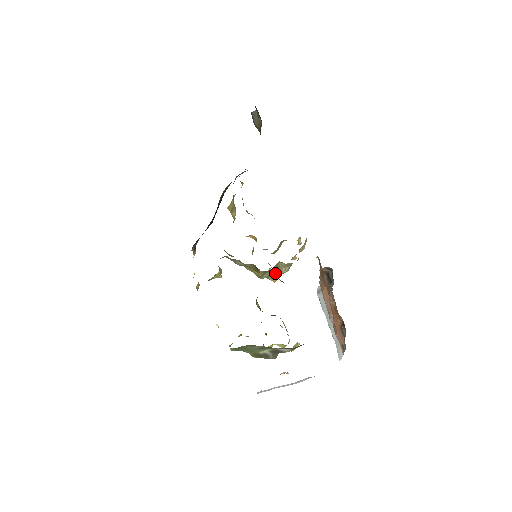
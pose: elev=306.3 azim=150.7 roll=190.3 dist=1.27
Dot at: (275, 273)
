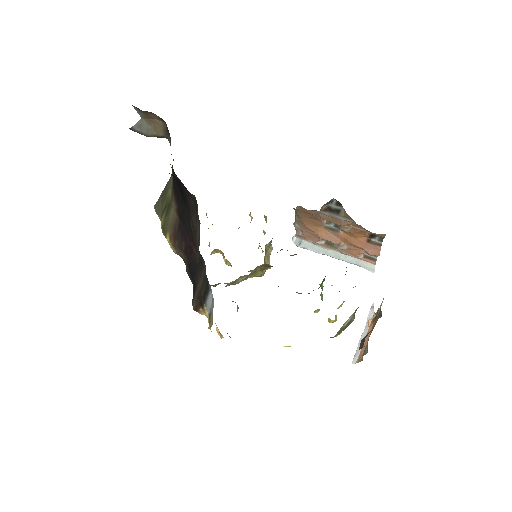
Dot at: (266, 260)
